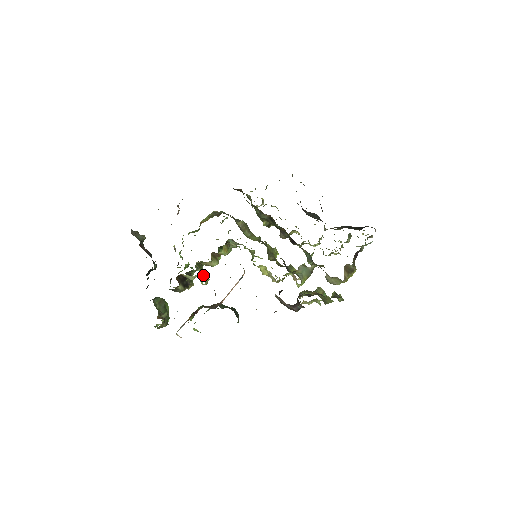
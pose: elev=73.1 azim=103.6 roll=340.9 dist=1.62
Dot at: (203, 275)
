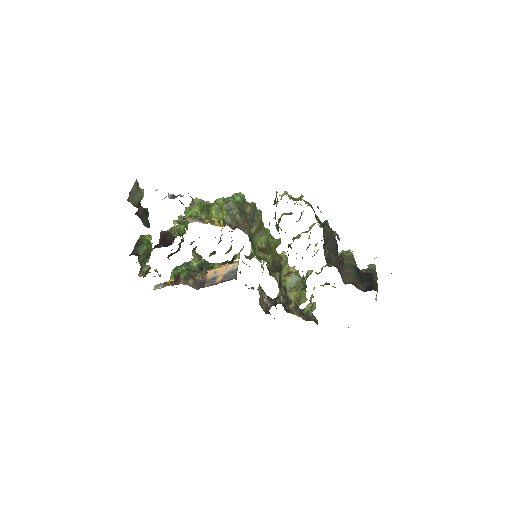
Dot at: (196, 259)
